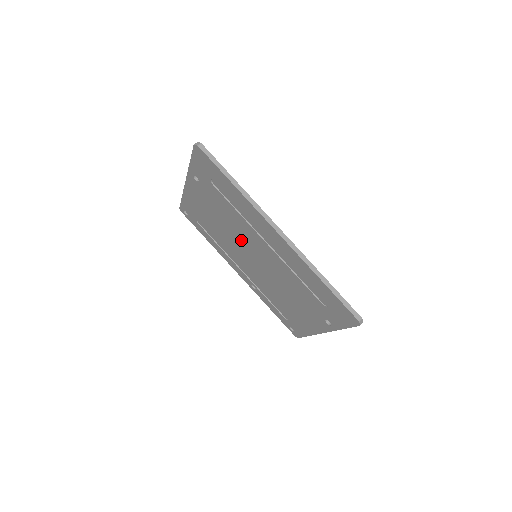
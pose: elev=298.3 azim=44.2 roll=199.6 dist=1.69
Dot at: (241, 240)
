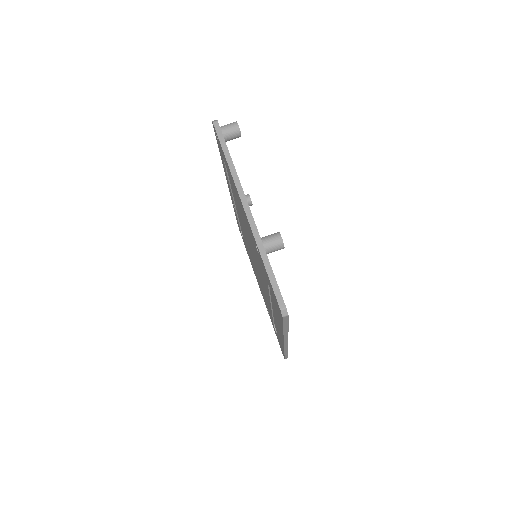
Dot at: occluded
